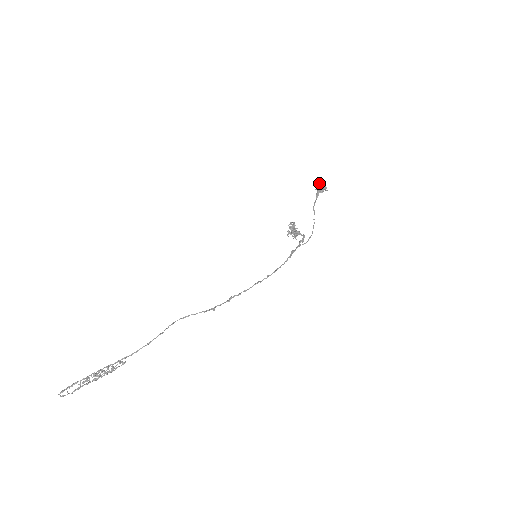
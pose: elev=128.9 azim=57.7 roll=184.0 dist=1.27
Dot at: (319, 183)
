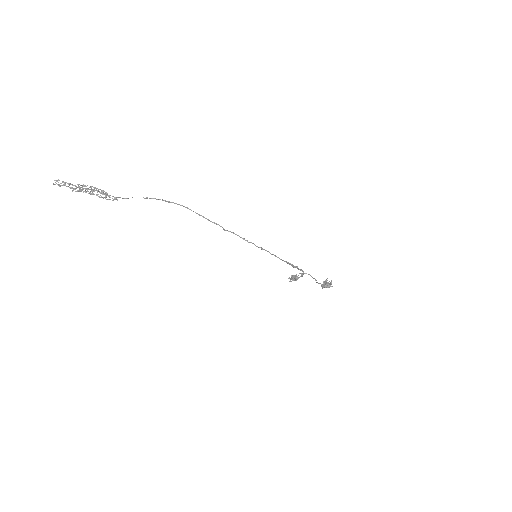
Dot at: (326, 283)
